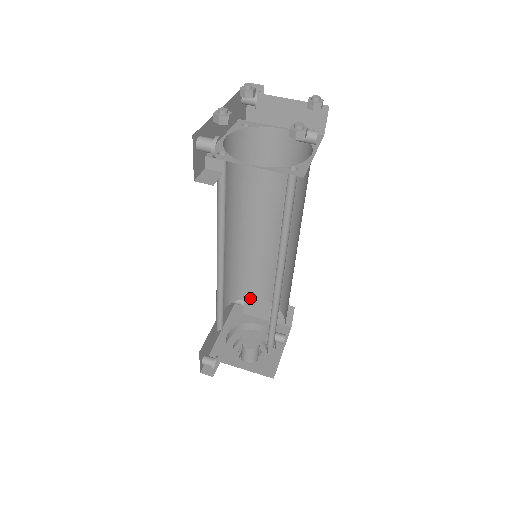
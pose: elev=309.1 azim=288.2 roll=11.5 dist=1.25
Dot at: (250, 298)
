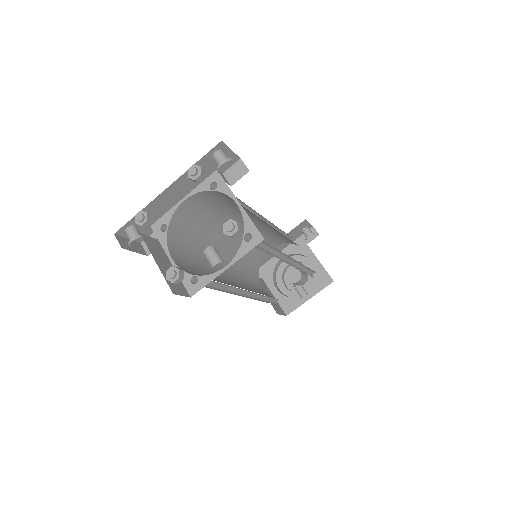
Dot at: occluded
